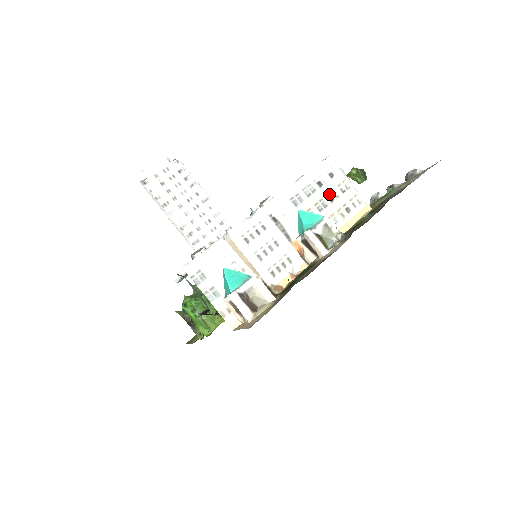
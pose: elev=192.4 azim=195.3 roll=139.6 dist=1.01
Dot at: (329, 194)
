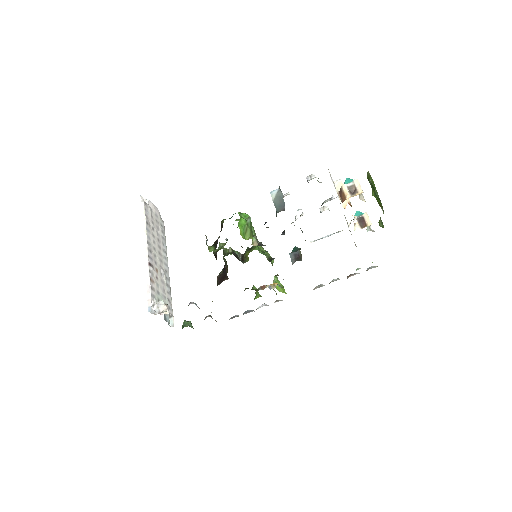
Dot at: occluded
